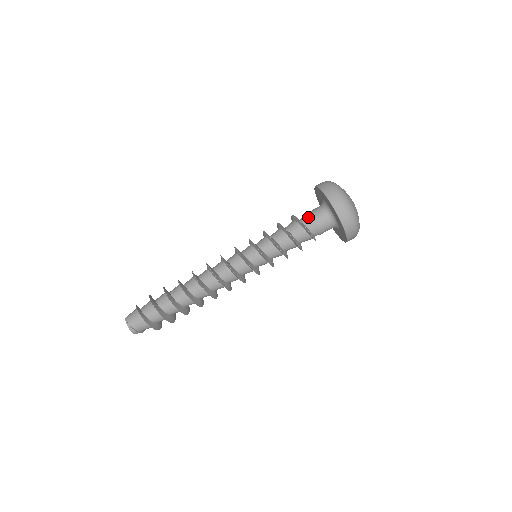
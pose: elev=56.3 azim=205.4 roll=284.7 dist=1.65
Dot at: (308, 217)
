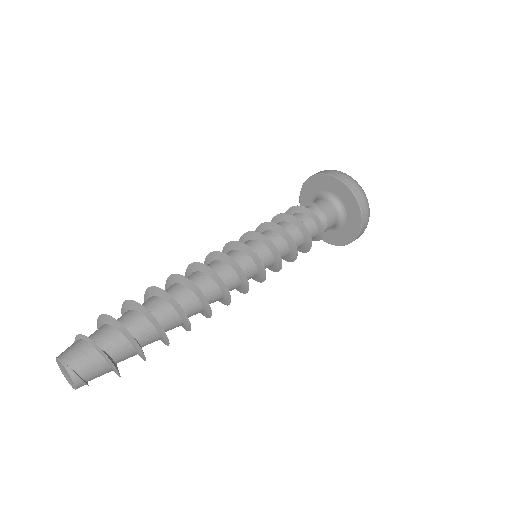
Dot at: (315, 209)
